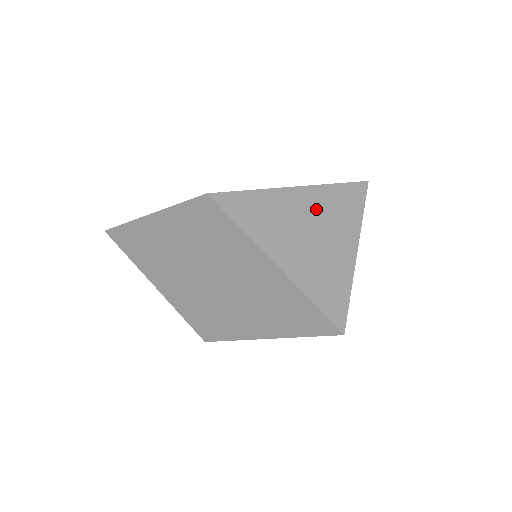
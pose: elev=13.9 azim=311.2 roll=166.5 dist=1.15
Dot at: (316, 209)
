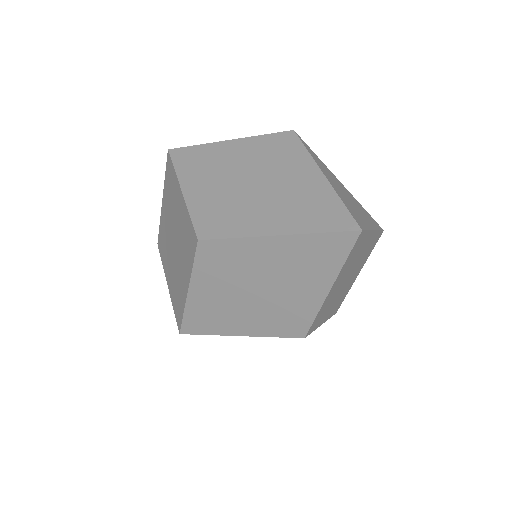
Dot at: (352, 199)
